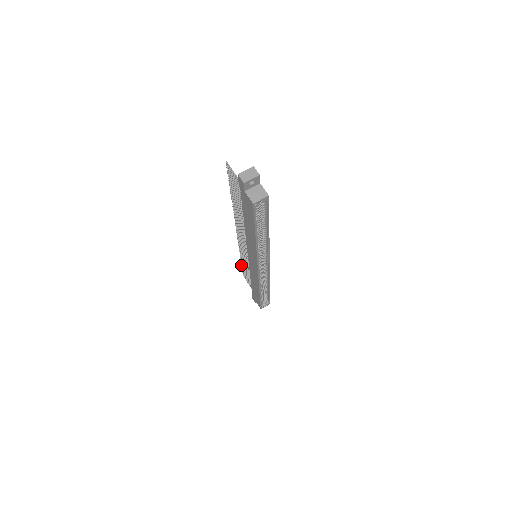
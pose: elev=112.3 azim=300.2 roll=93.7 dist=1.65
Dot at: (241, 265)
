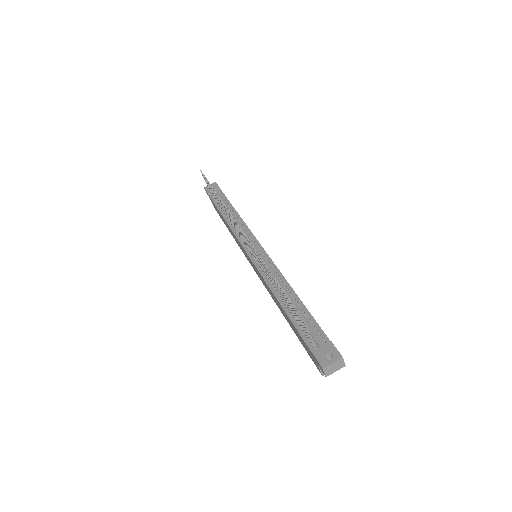
Dot at: (208, 183)
